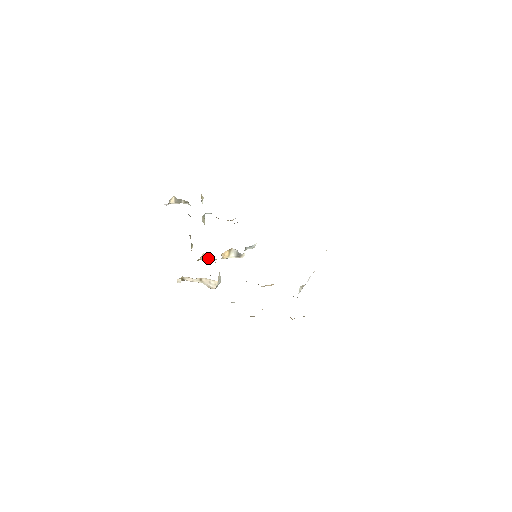
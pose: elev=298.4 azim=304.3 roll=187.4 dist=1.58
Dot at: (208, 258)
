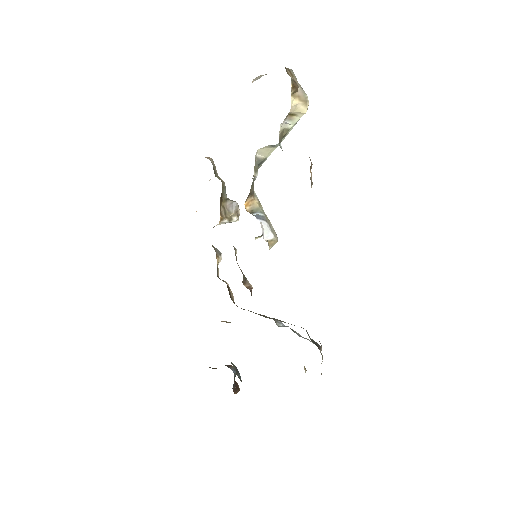
Dot at: occluded
